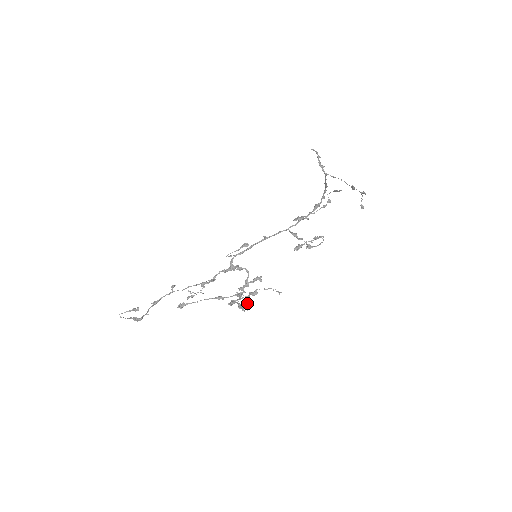
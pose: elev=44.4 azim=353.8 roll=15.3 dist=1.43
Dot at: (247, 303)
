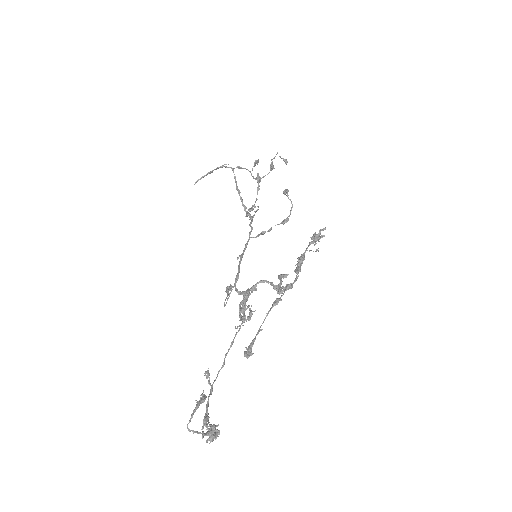
Dot at: occluded
